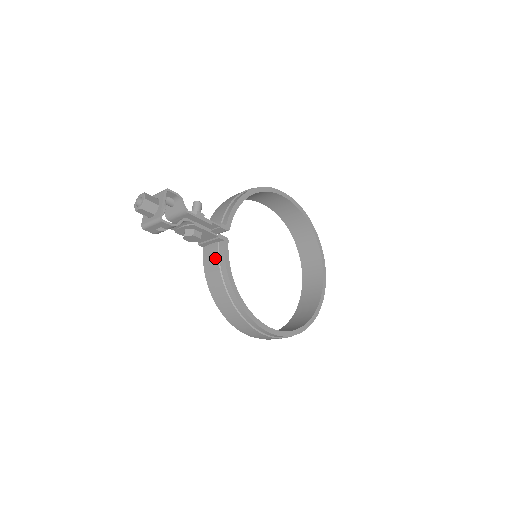
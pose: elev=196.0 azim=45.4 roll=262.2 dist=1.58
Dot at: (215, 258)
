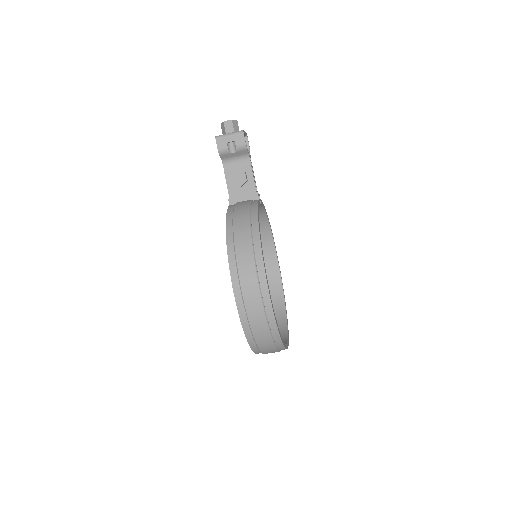
Dot at: (246, 203)
